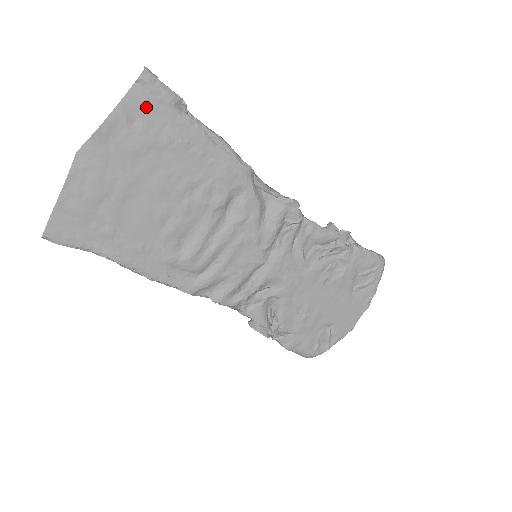
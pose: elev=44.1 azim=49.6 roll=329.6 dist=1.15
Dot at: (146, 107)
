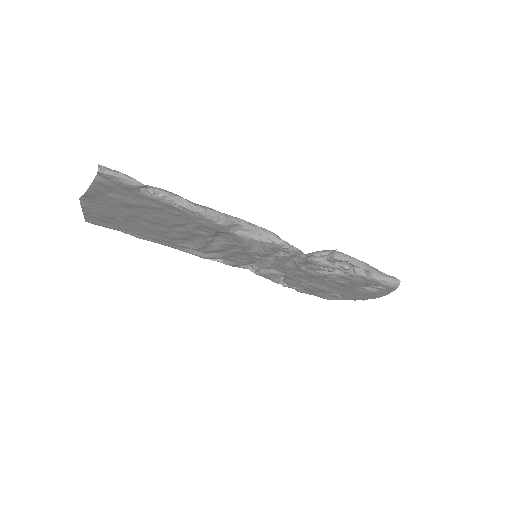
Dot at: (114, 188)
